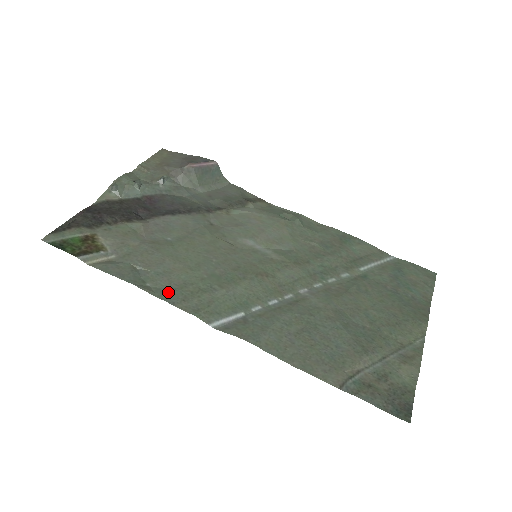
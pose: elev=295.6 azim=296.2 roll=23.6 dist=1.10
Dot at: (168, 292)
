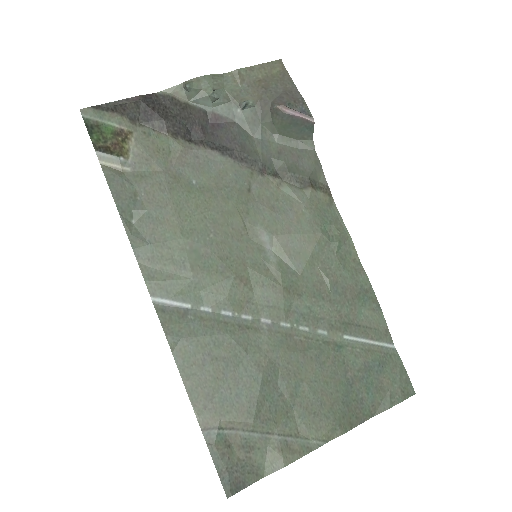
Dot at: (142, 242)
